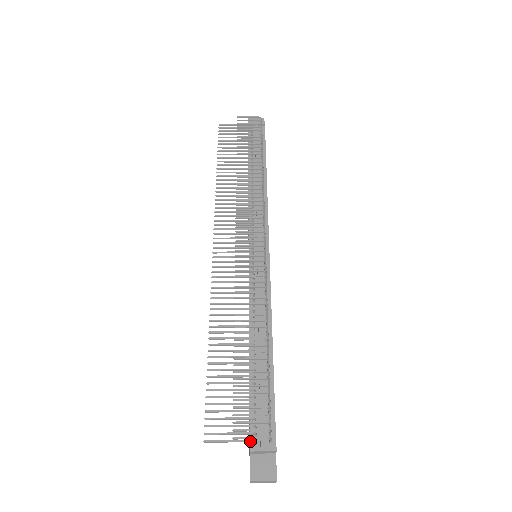
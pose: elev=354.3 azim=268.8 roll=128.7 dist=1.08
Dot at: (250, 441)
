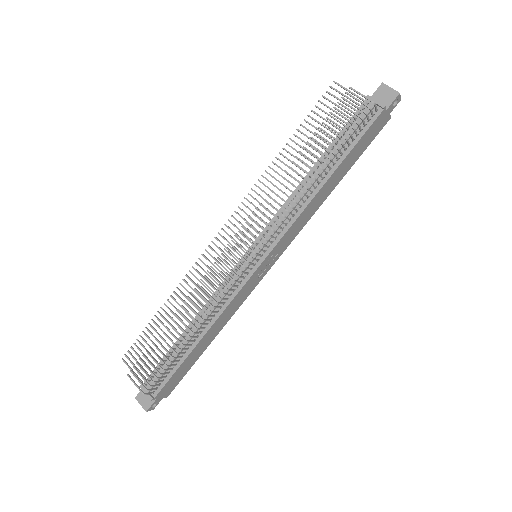
Dot at: occluded
